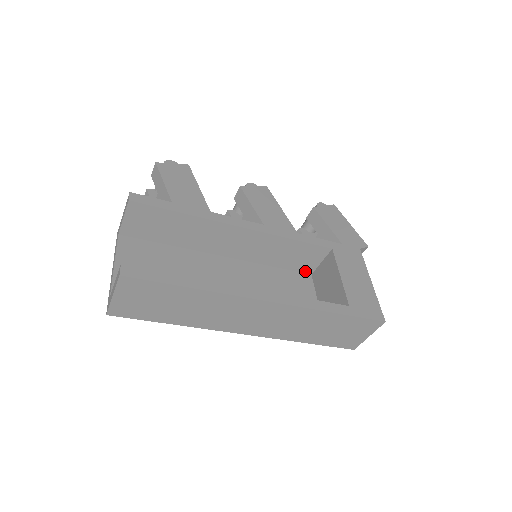
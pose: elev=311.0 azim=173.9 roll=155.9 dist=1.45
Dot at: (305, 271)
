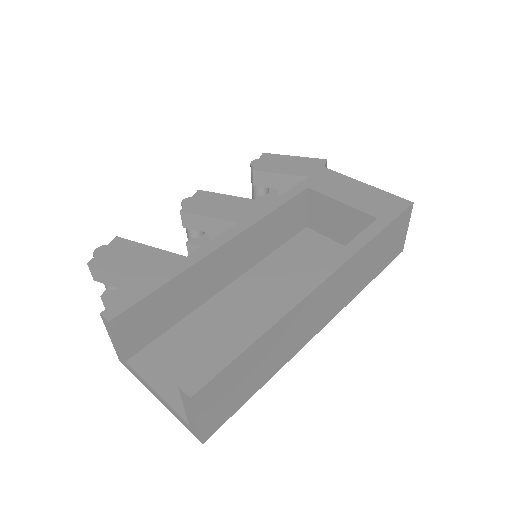
Dot at: (300, 229)
